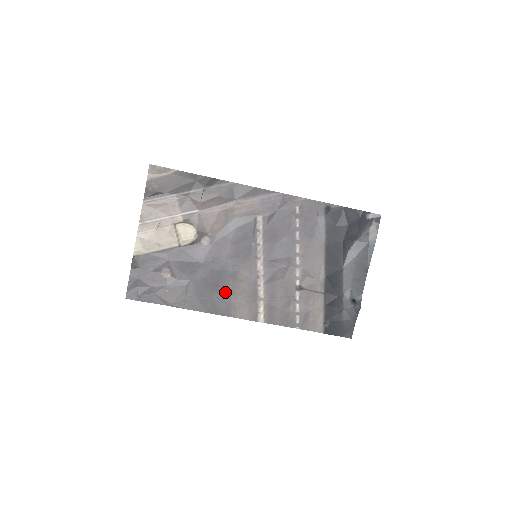
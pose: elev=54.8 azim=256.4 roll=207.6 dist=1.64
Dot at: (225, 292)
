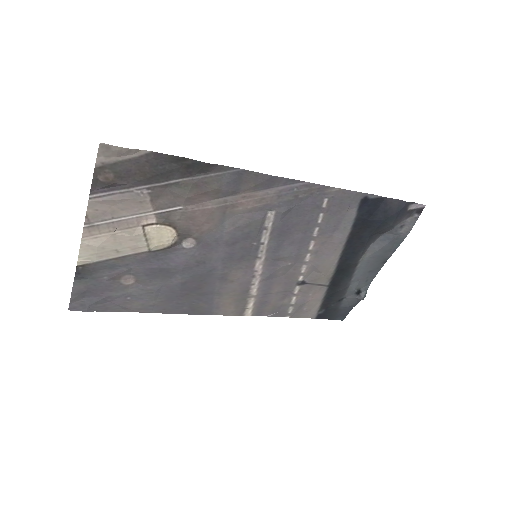
Dot at: (208, 293)
